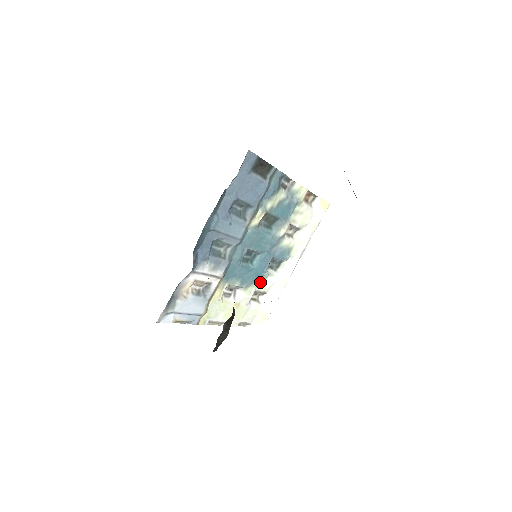
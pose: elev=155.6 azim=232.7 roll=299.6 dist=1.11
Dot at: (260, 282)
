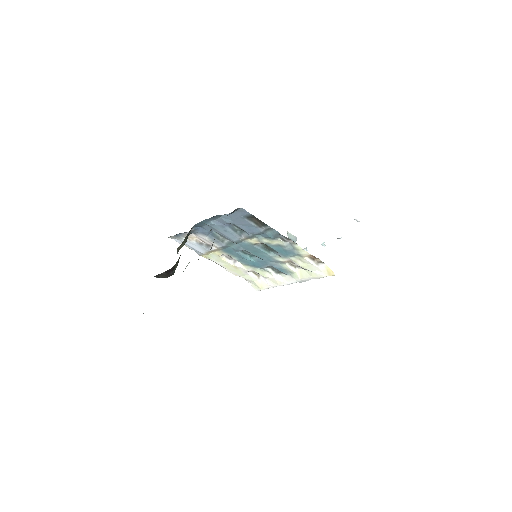
Dot at: (259, 269)
